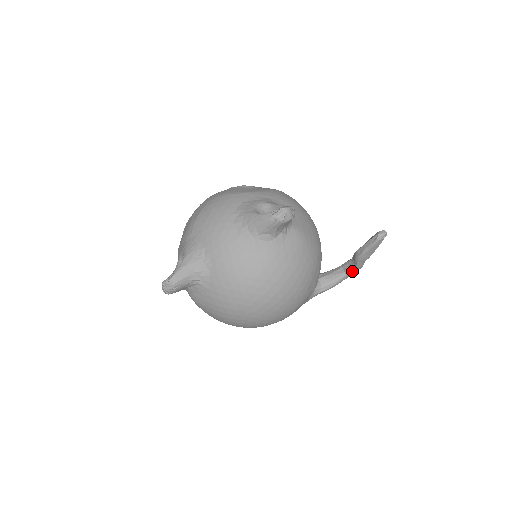
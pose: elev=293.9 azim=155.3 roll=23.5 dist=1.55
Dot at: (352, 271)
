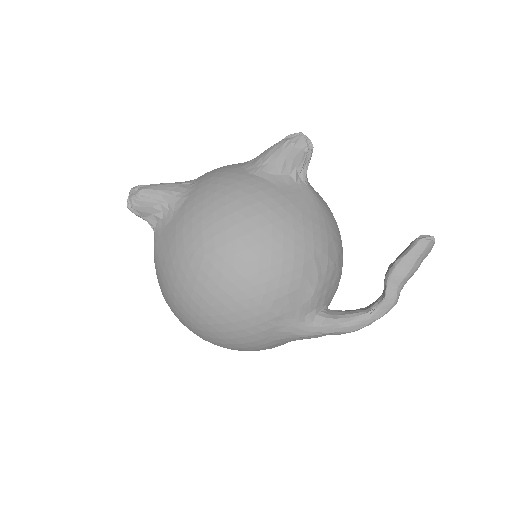
Dot at: (378, 306)
